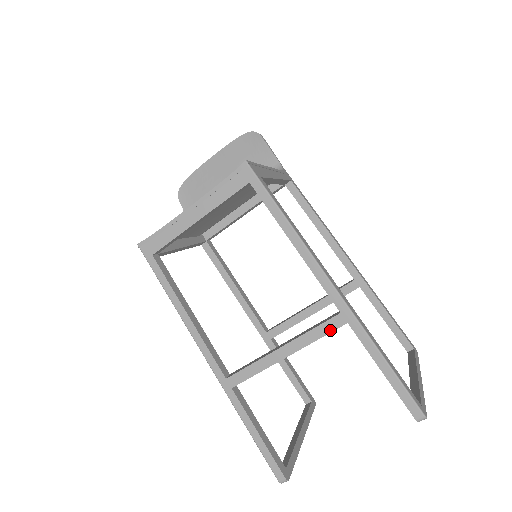
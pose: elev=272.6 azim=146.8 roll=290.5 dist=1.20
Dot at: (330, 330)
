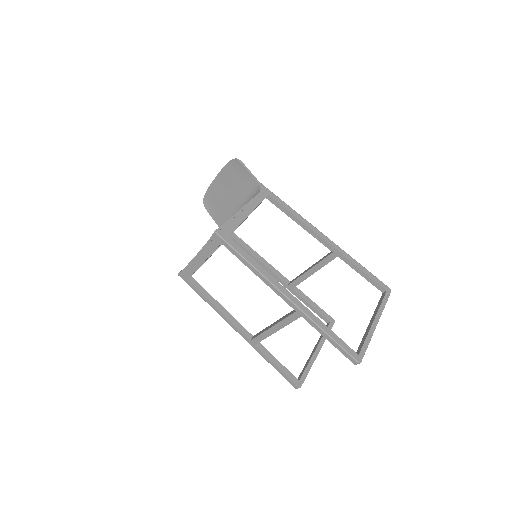
Dot at: (294, 320)
